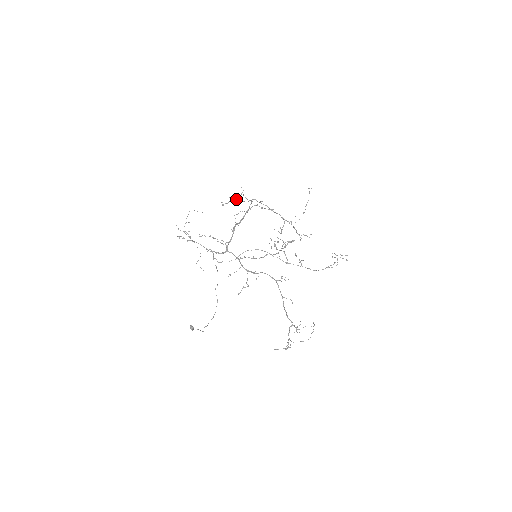
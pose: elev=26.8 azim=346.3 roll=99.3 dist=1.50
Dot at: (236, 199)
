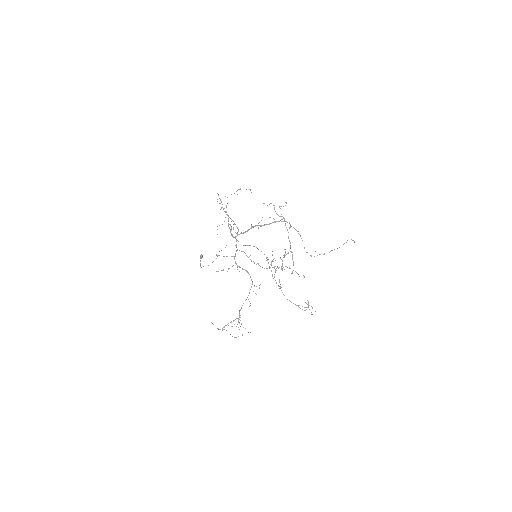
Dot at: occluded
